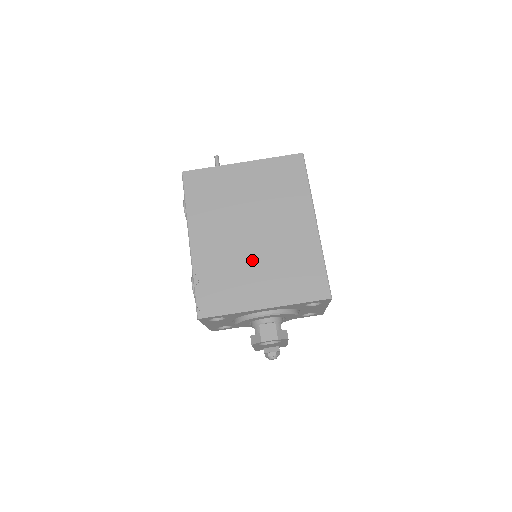
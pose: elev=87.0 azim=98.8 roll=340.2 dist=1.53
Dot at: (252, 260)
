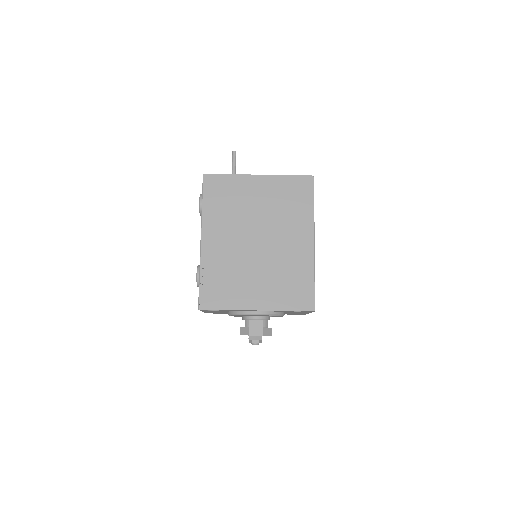
Dot at: (253, 266)
